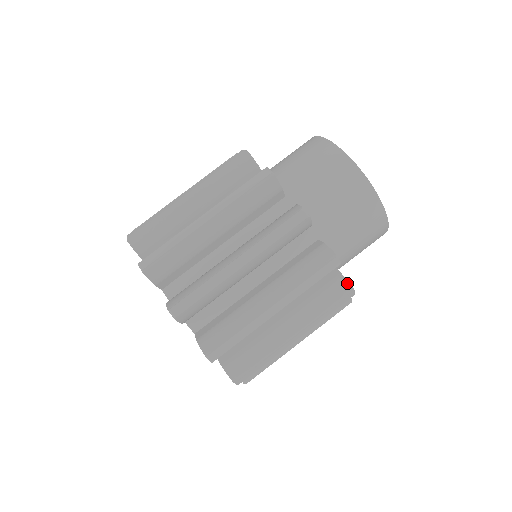
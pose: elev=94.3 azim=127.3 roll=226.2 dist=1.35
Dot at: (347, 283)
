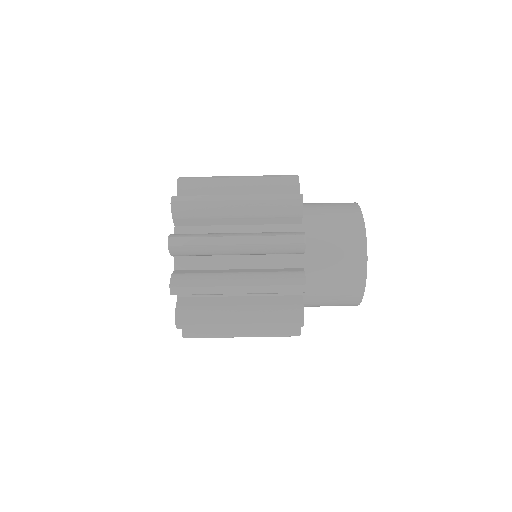
Dot at: occluded
